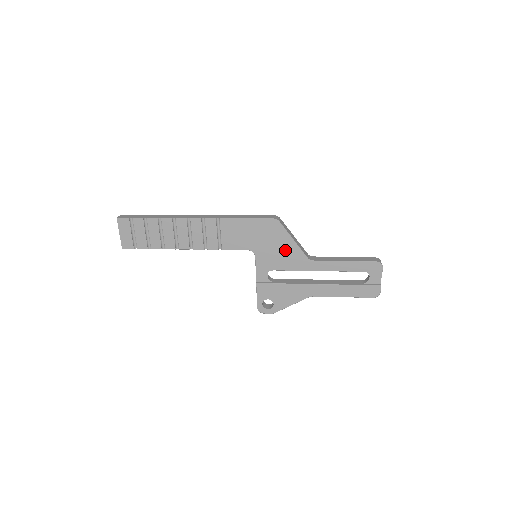
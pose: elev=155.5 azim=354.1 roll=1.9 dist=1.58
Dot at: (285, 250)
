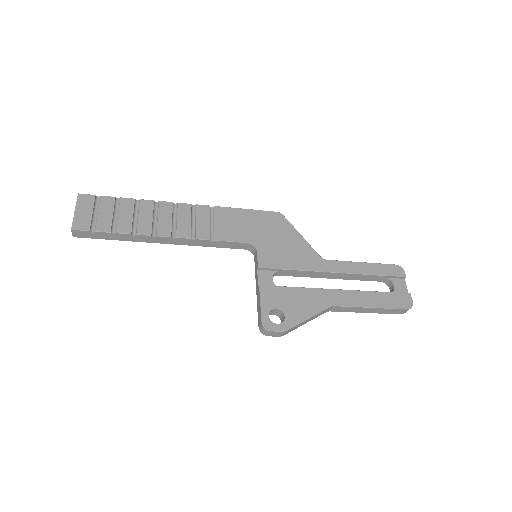
Dot at: (293, 246)
